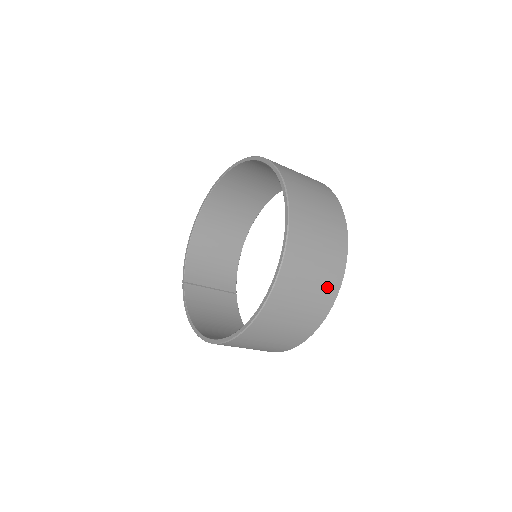
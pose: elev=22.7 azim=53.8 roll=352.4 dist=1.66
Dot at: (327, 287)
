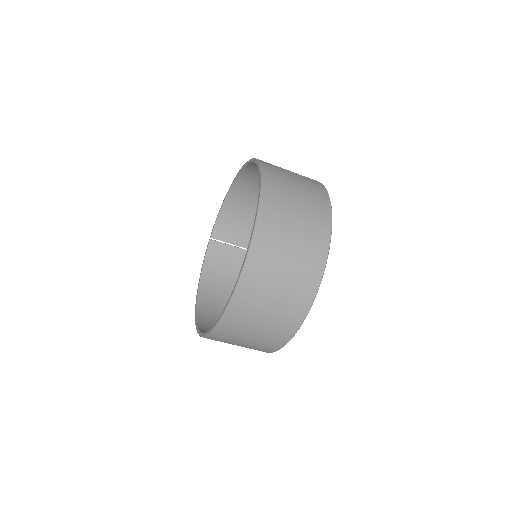
Dot at: (276, 335)
